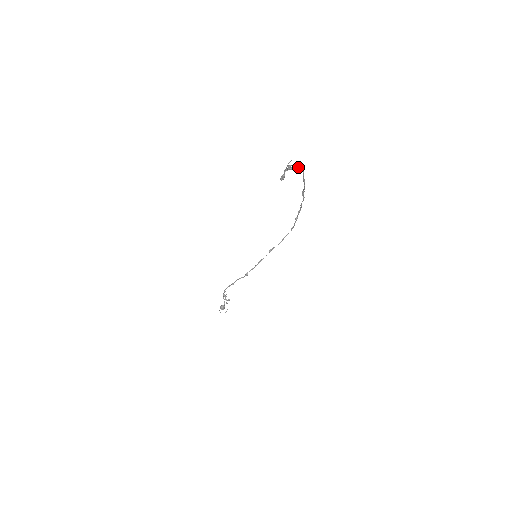
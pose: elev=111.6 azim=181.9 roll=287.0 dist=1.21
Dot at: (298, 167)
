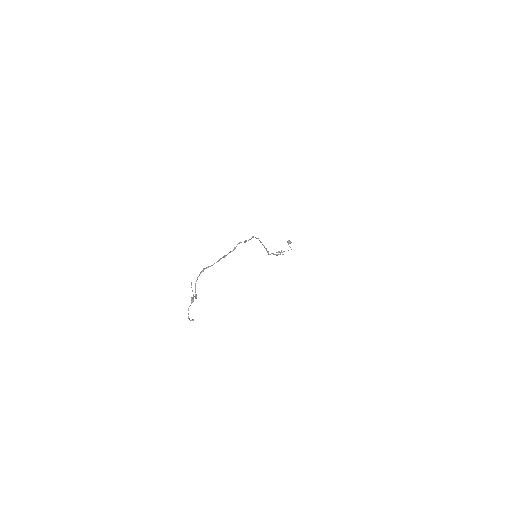
Dot at: occluded
